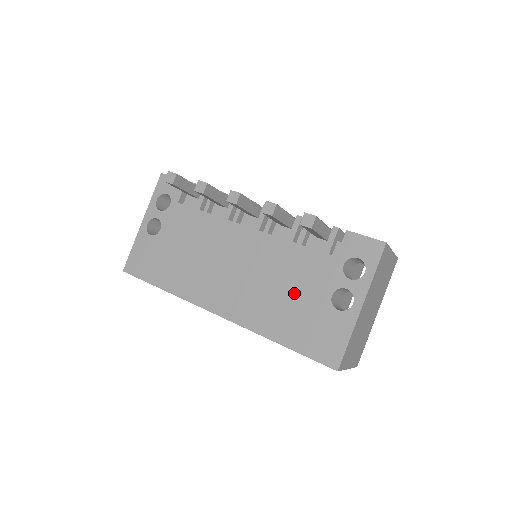
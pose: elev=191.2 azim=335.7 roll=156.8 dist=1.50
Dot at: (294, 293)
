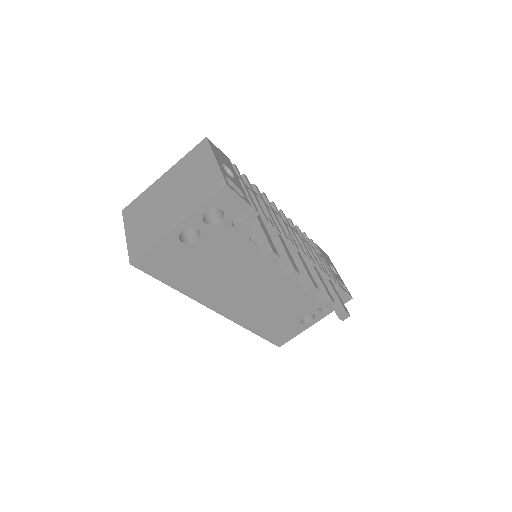
Dot at: (284, 311)
